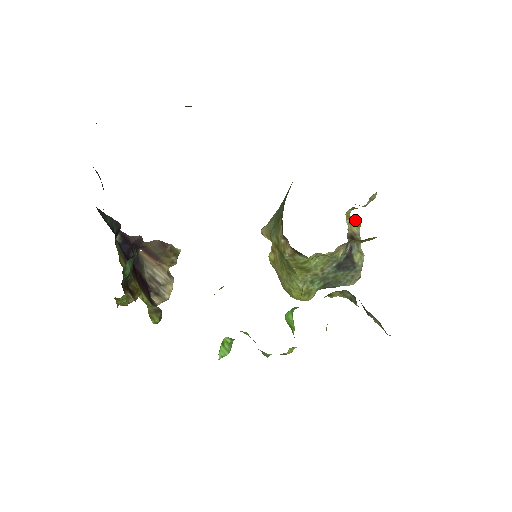
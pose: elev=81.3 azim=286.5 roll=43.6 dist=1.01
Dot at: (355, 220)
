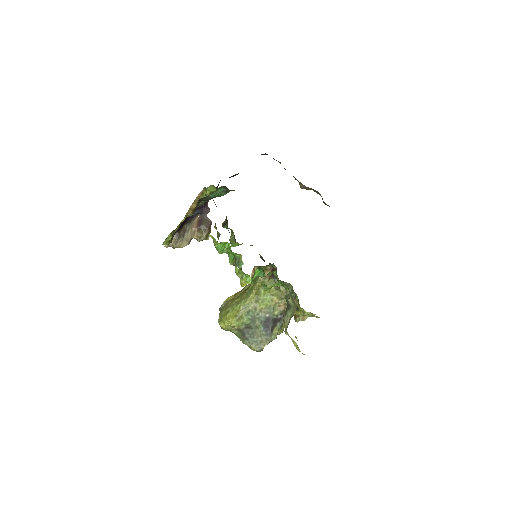
Dot at: occluded
